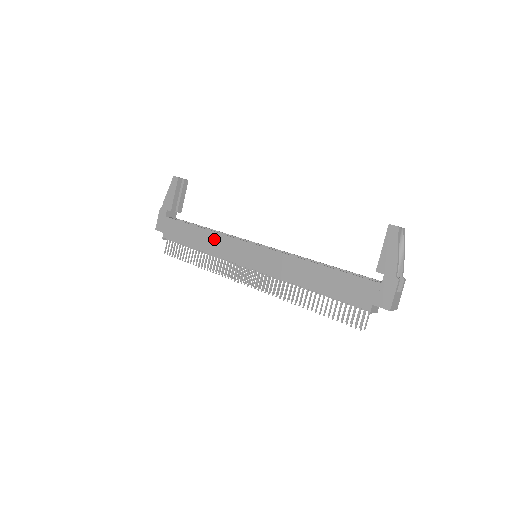
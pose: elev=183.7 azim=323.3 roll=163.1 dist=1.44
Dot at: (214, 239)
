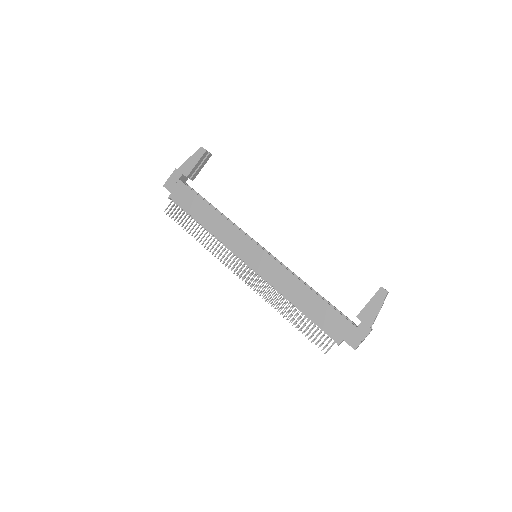
Dot at: (223, 224)
